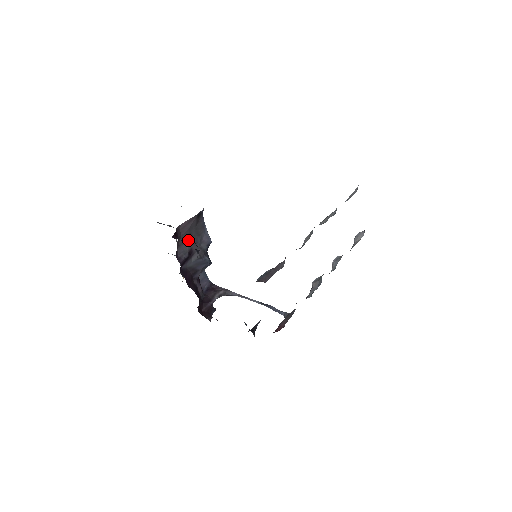
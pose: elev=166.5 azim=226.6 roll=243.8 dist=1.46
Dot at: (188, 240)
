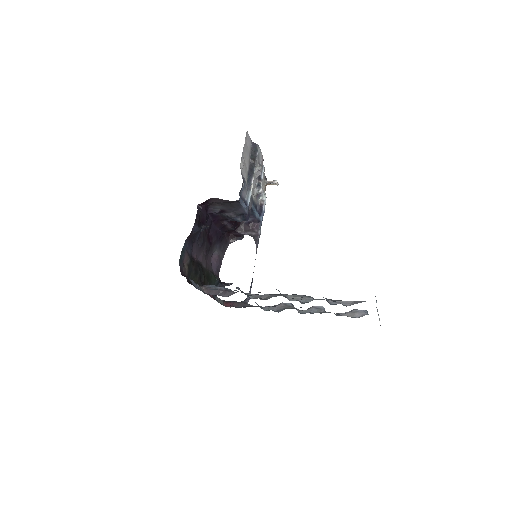
Dot at: (222, 206)
